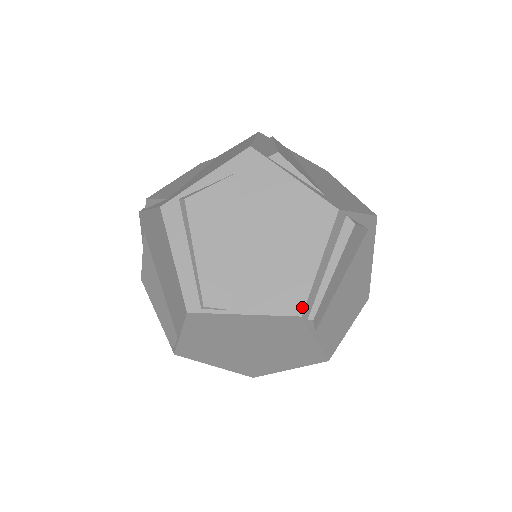
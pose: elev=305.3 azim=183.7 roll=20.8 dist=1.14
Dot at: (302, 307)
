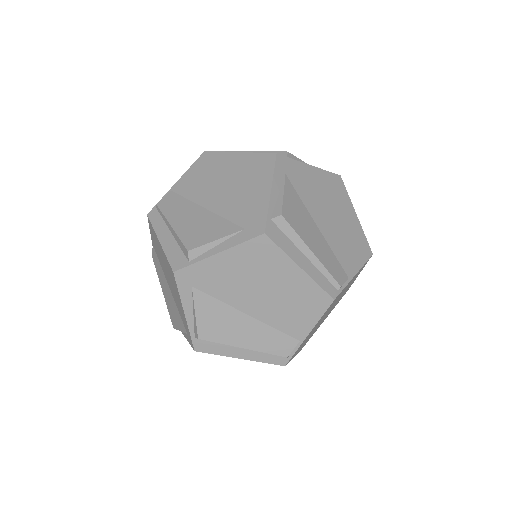
Dot at: (327, 297)
